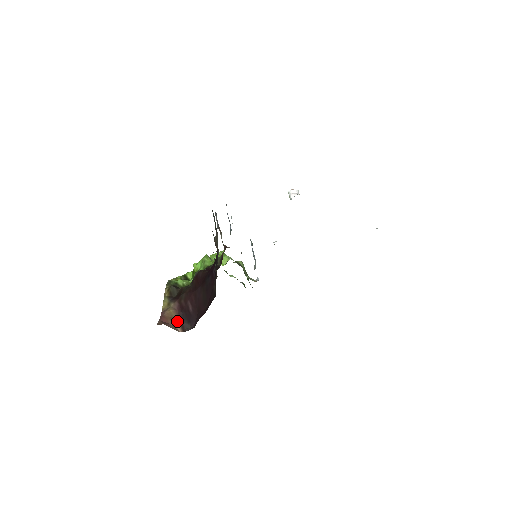
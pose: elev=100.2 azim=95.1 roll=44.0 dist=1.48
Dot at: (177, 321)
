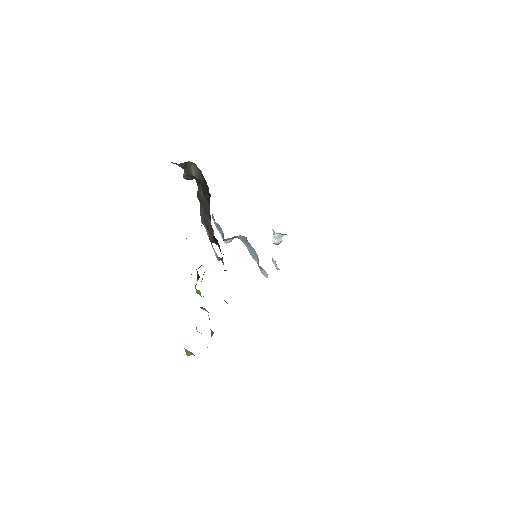
Dot at: occluded
